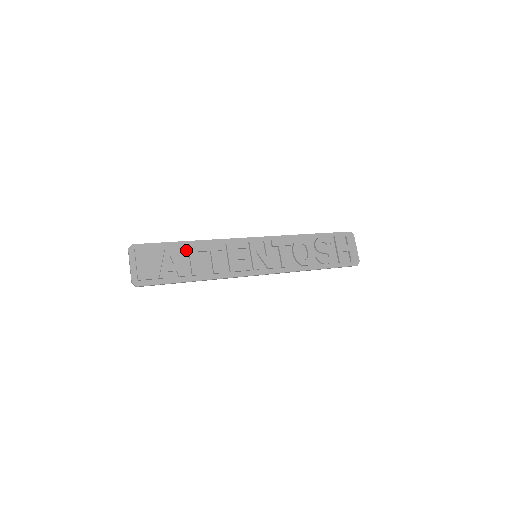
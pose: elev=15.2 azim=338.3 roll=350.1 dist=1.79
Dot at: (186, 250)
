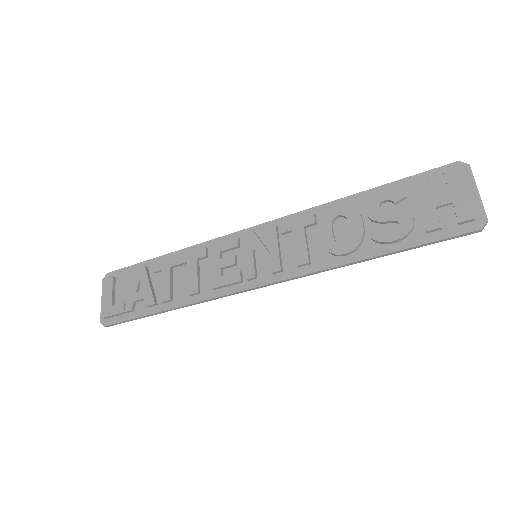
Dot at: (158, 268)
